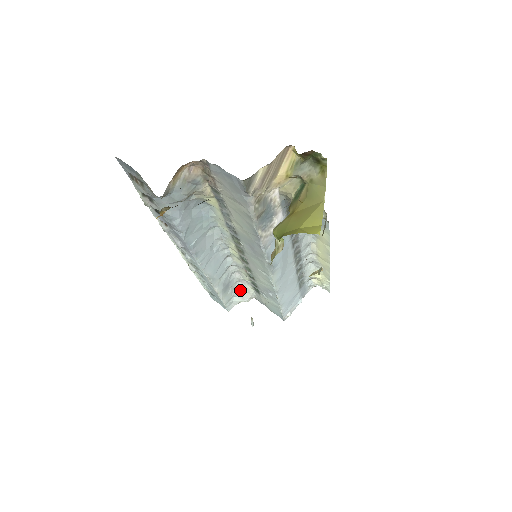
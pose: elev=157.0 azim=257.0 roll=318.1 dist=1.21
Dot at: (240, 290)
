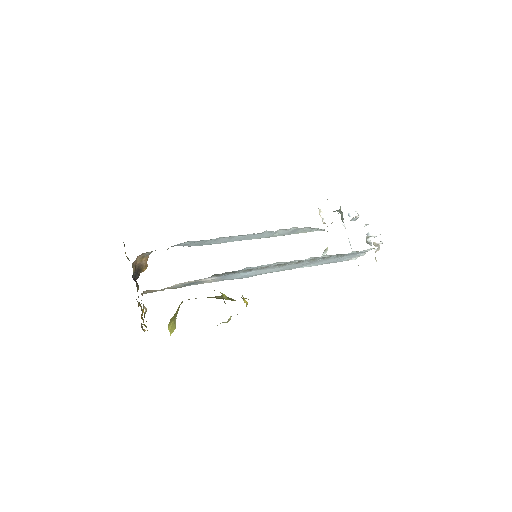
Dot at: occluded
